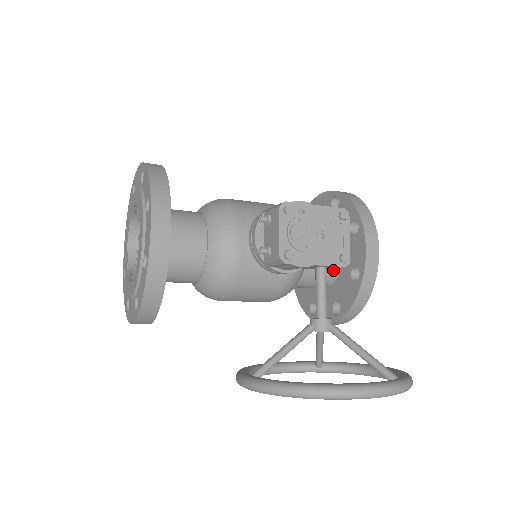
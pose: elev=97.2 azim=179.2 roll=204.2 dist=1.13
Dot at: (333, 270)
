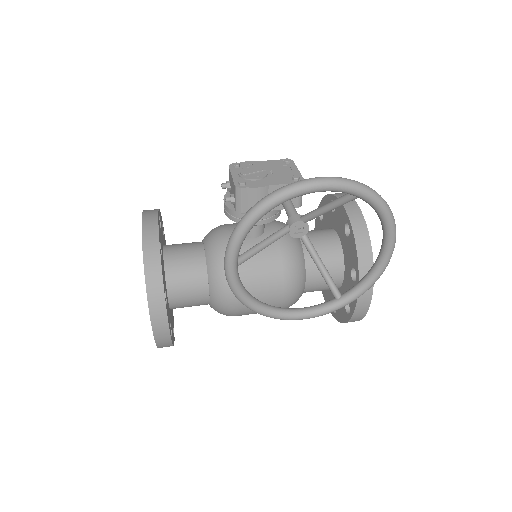
Dot at: (335, 248)
